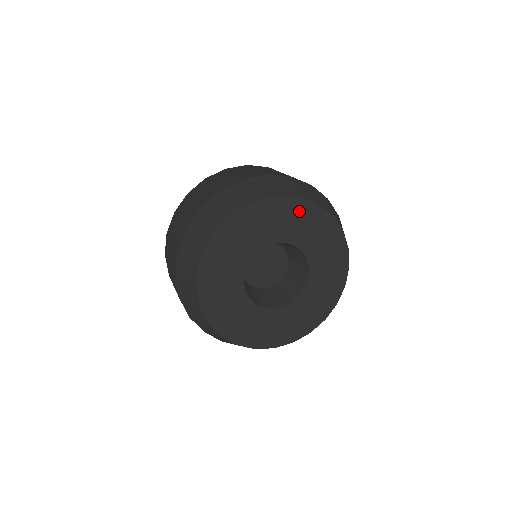
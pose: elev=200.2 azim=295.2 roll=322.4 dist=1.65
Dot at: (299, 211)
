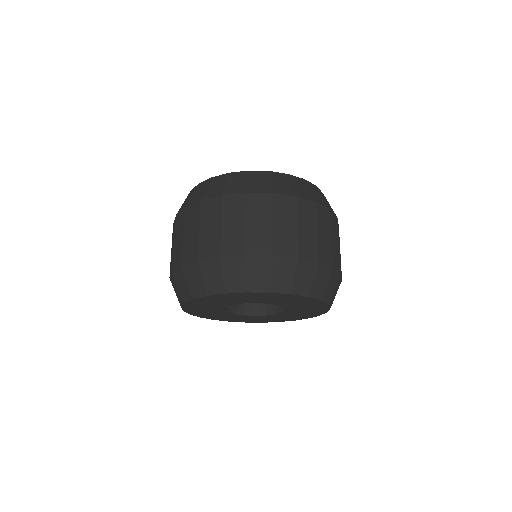
Dot at: (270, 296)
